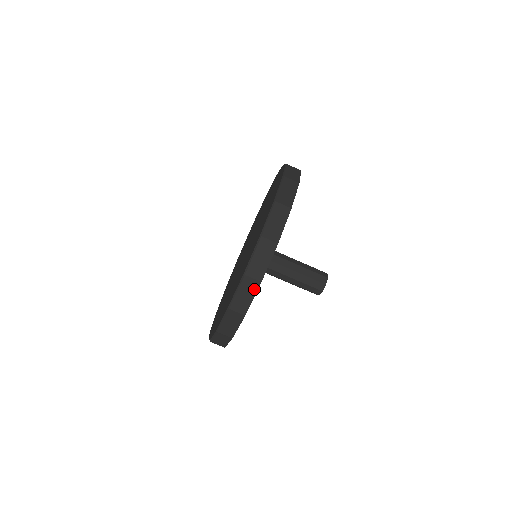
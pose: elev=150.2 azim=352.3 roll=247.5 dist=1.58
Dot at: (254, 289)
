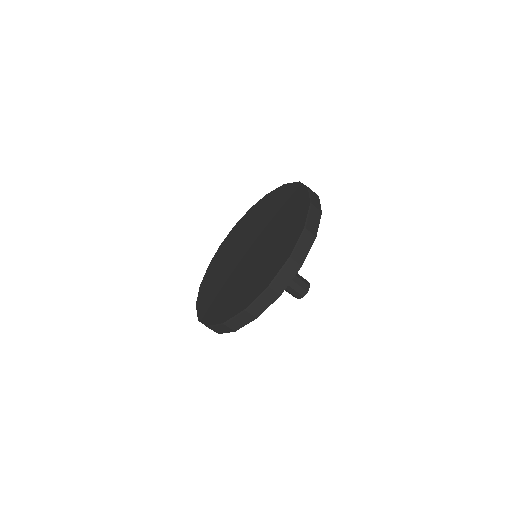
Dot at: (311, 242)
